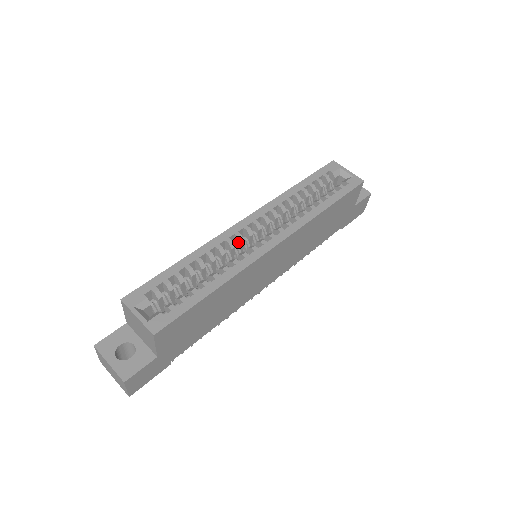
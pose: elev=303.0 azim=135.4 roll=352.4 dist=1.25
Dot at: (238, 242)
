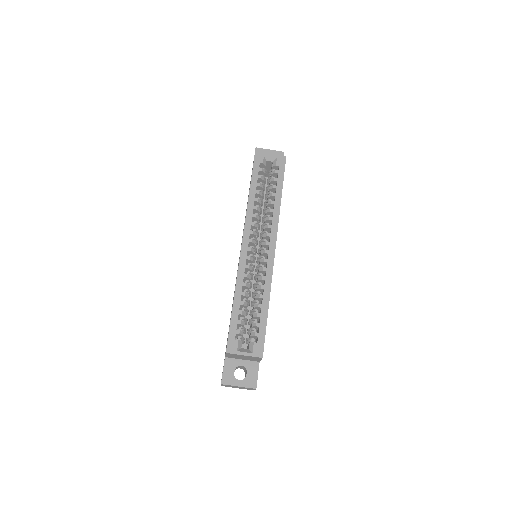
Dot at: (250, 262)
